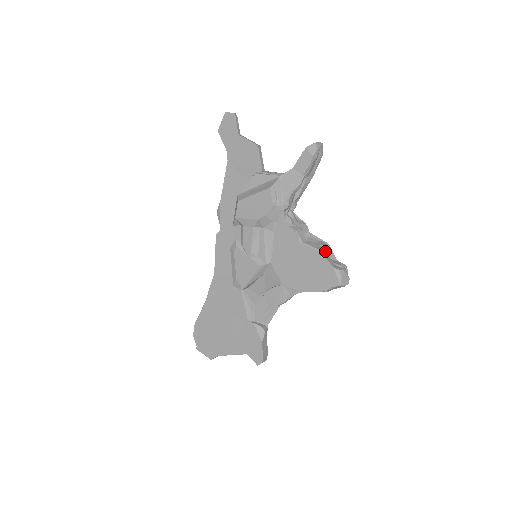
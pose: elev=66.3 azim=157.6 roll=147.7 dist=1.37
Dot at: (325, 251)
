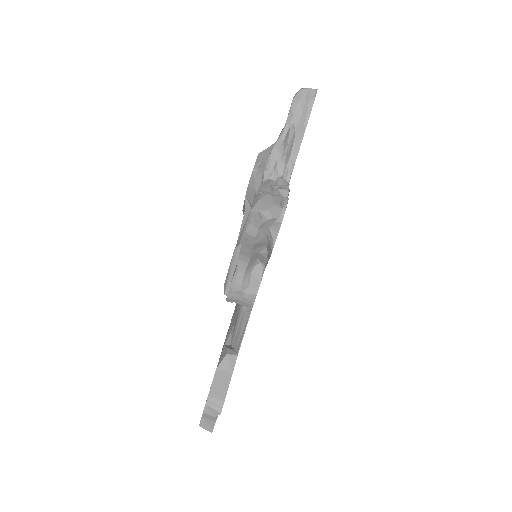
Dot at: (268, 186)
